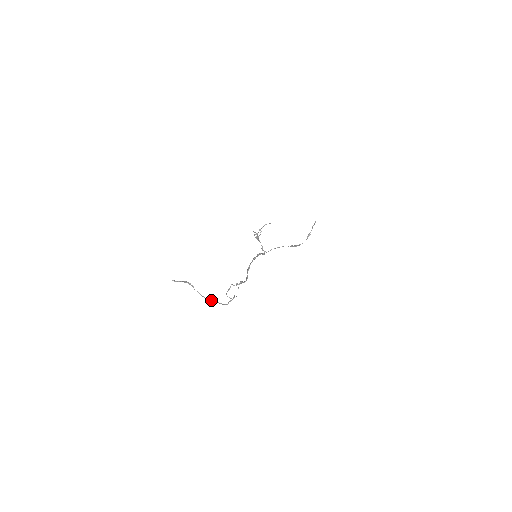
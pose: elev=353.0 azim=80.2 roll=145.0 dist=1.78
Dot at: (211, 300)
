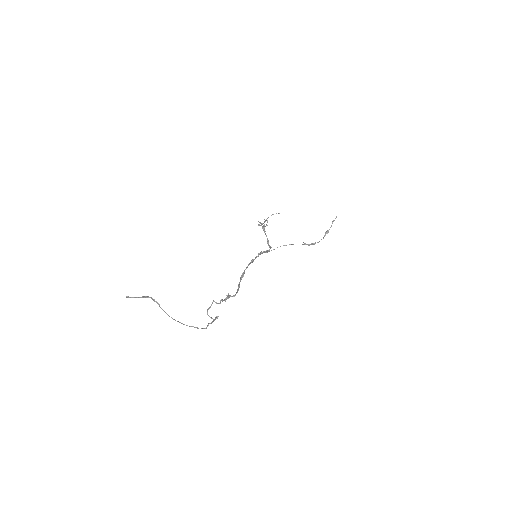
Dot at: (182, 323)
